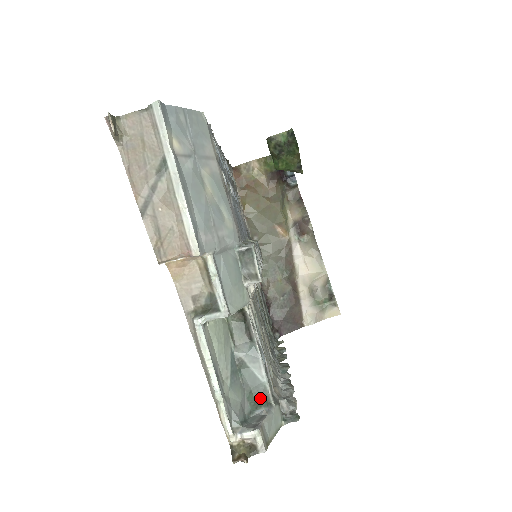
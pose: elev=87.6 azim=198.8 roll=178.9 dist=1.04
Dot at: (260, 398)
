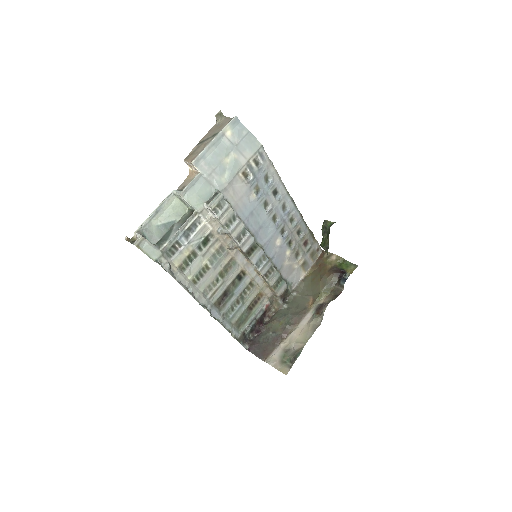
Dot at: (160, 242)
